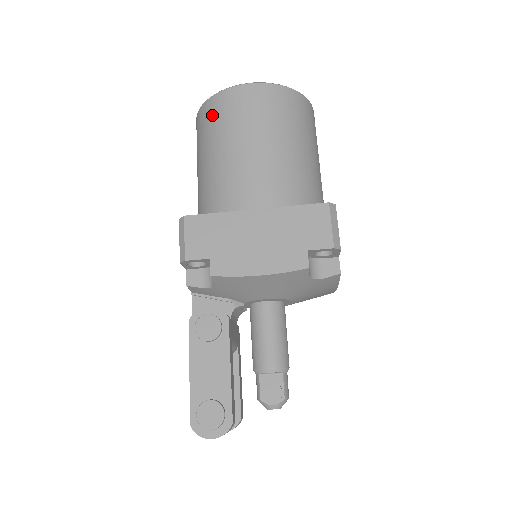
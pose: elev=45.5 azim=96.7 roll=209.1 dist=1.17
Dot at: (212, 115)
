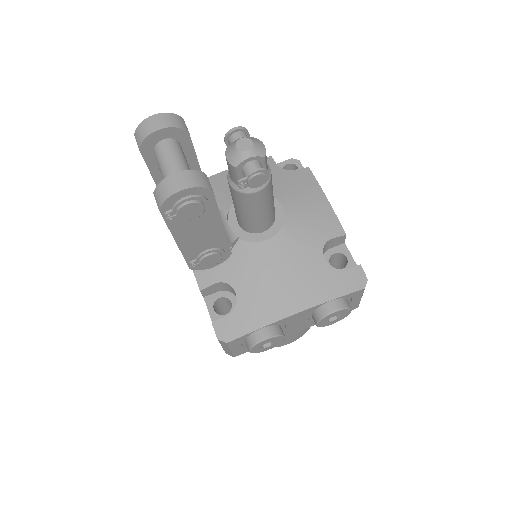
Dot at: occluded
